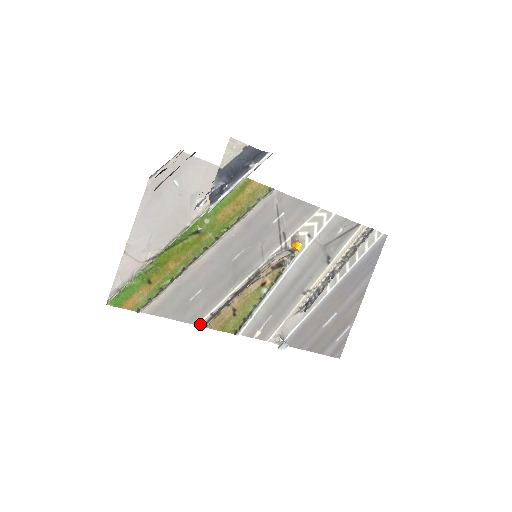
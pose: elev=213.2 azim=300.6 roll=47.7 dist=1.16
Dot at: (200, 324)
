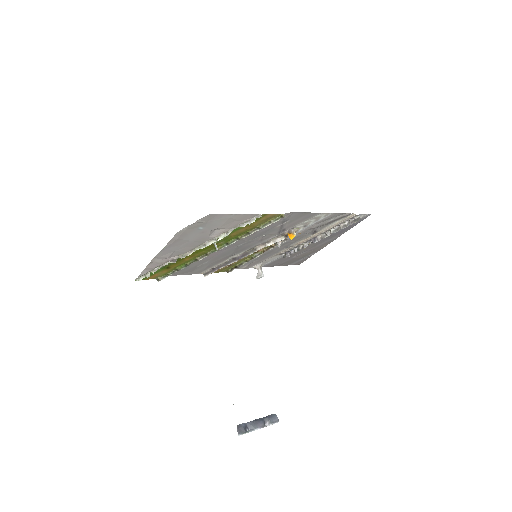
Dot at: (202, 273)
